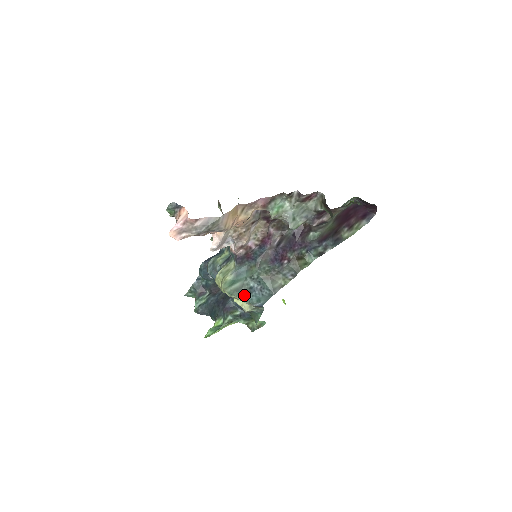
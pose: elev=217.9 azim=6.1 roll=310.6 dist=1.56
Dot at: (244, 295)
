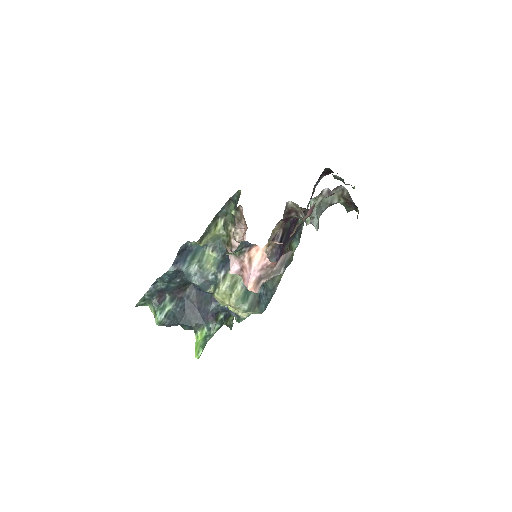
Dot at: (258, 307)
